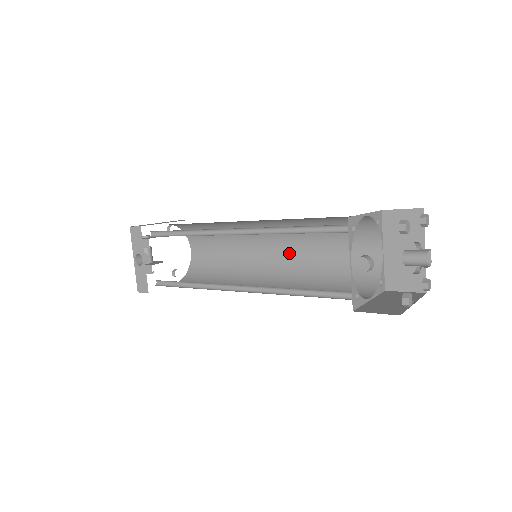
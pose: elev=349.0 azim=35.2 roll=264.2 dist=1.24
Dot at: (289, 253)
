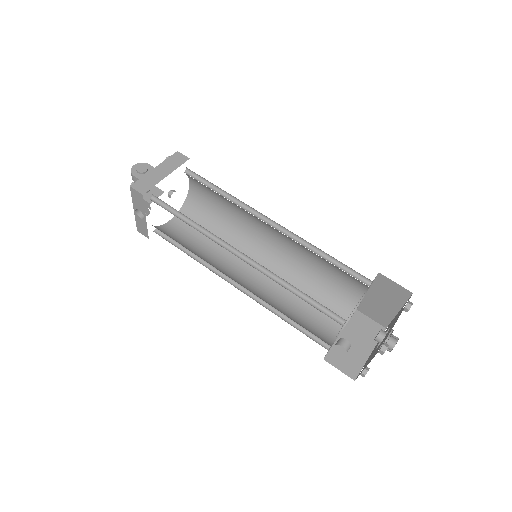
Dot at: (287, 246)
